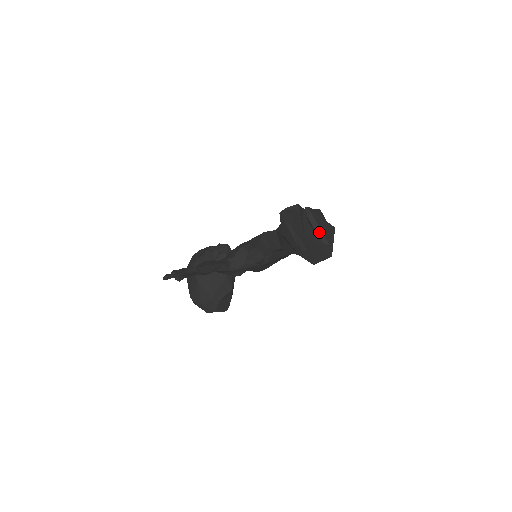
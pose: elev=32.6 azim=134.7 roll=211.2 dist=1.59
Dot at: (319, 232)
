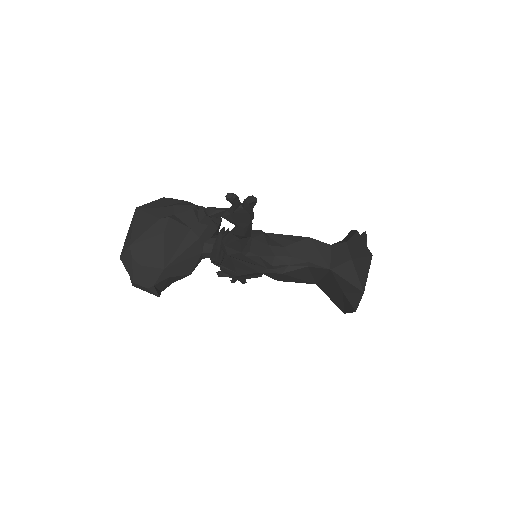
Dot at: occluded
